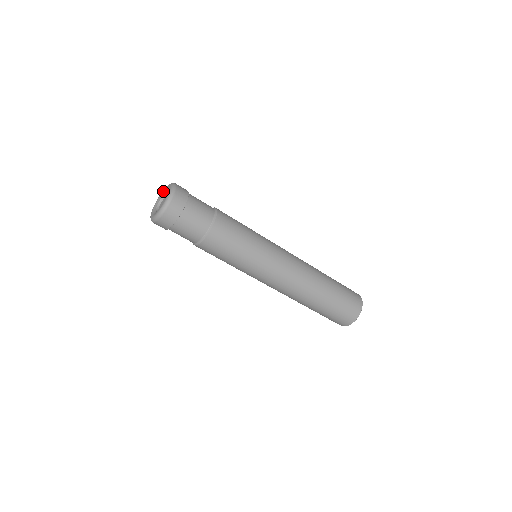
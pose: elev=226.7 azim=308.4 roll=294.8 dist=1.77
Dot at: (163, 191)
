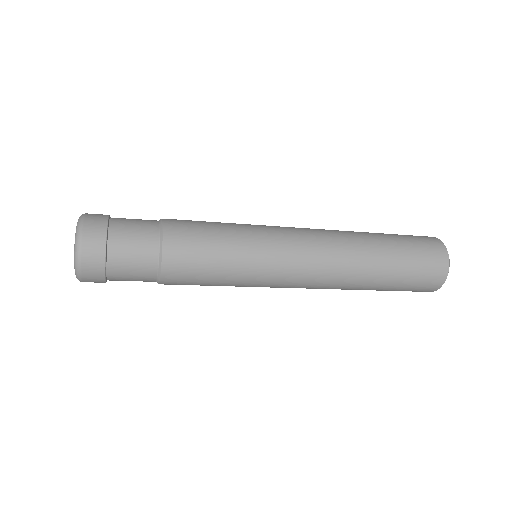
Dot at: occluded
